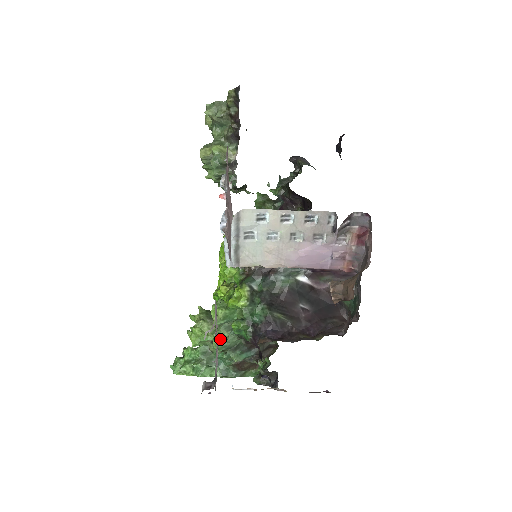
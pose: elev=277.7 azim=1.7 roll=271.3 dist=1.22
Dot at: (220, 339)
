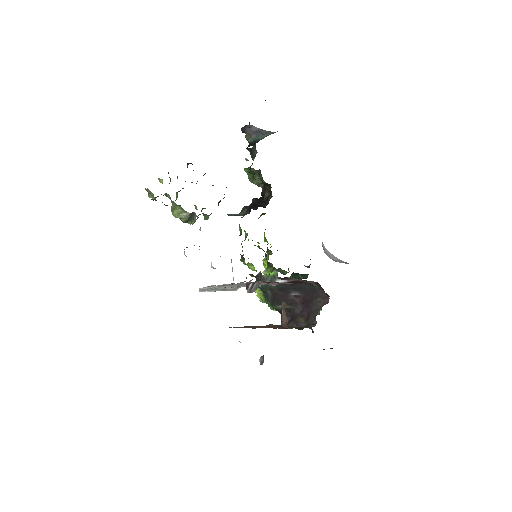
Dot at: occluded
